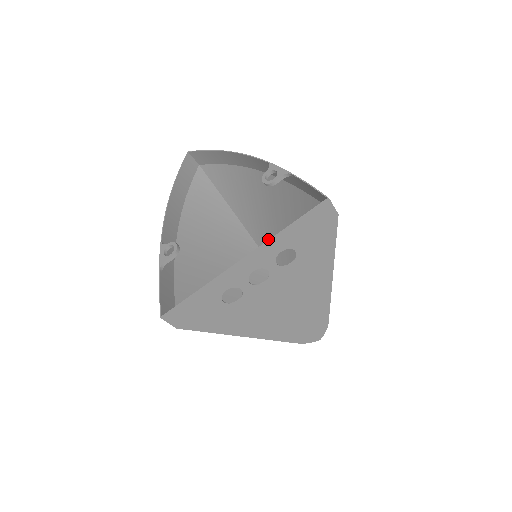
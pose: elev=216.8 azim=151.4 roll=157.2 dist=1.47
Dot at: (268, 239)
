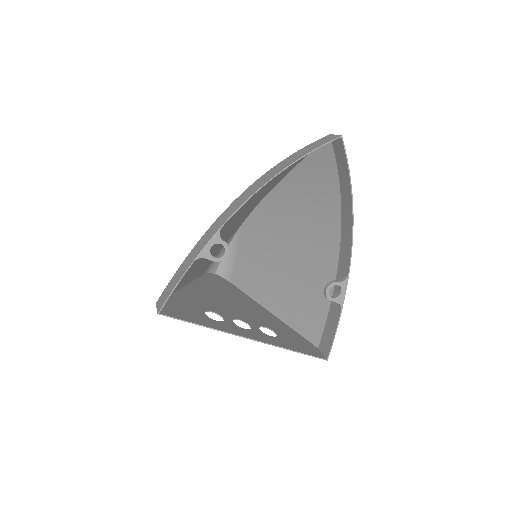
Dot at: (277, 217)
